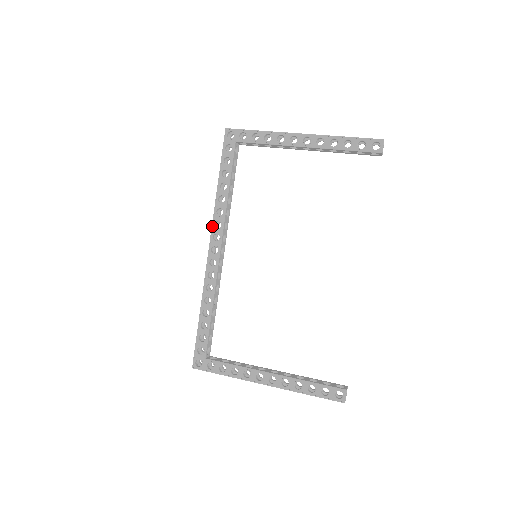
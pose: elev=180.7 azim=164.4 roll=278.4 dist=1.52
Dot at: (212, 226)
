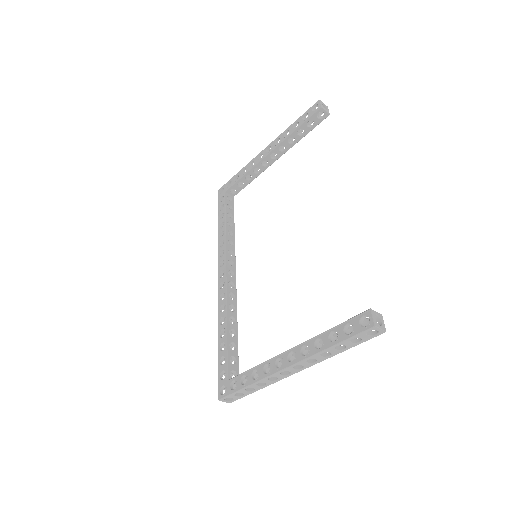
Dot at: (218, 258)
